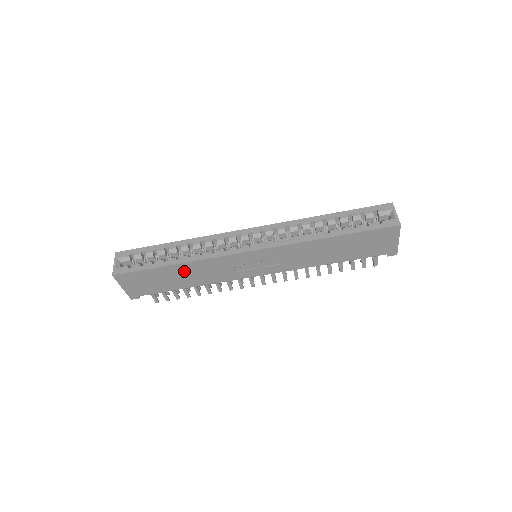
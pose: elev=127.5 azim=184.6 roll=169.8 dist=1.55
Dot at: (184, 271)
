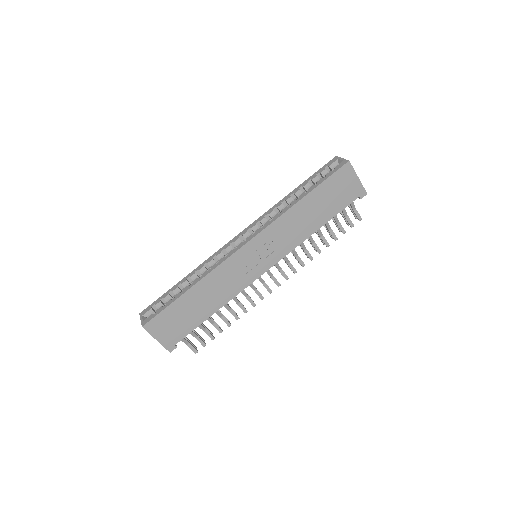
Dot at: (201, 294)
